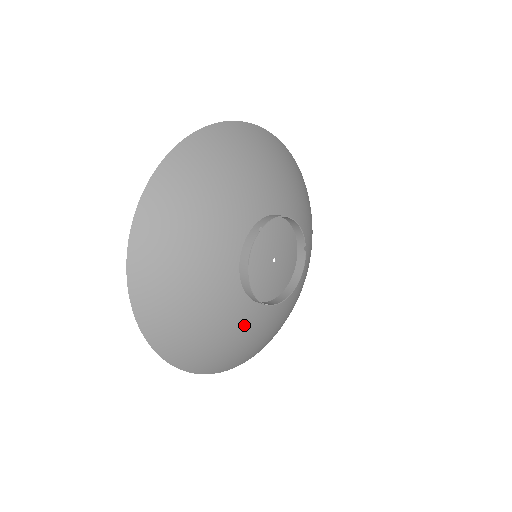
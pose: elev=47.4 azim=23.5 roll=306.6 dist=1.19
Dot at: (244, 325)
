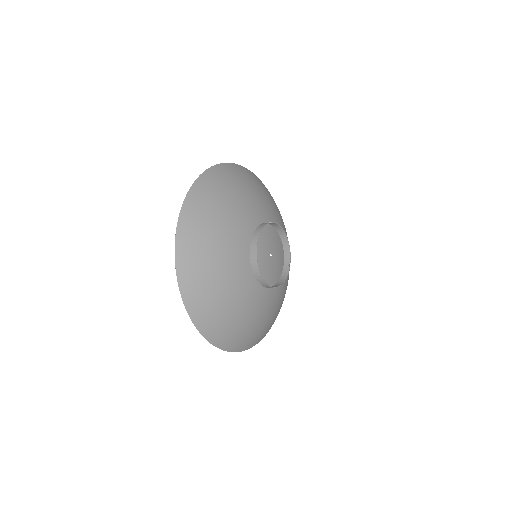
Dot at: (241, 290)
